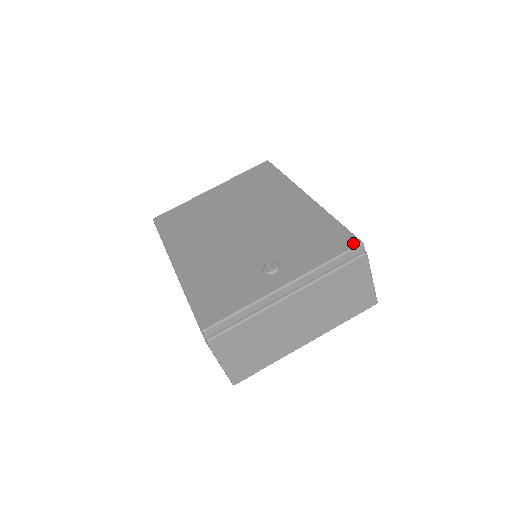
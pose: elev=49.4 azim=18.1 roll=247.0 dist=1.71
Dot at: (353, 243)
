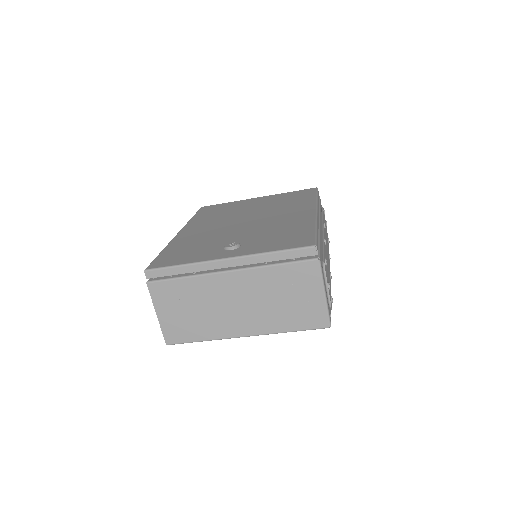
Dot at: (308, 244)
